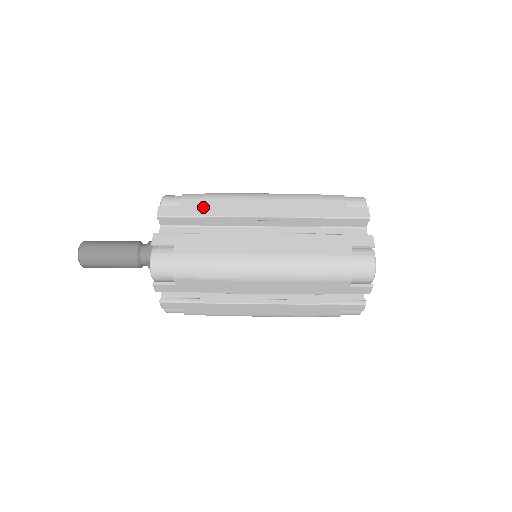
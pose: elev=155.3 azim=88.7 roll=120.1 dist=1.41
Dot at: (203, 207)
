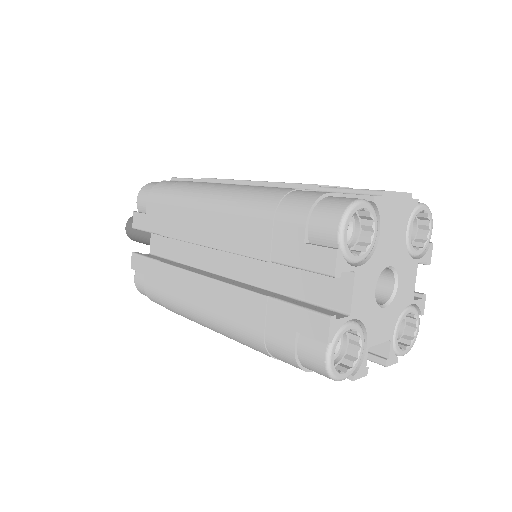
Dot at: (160, 220)
